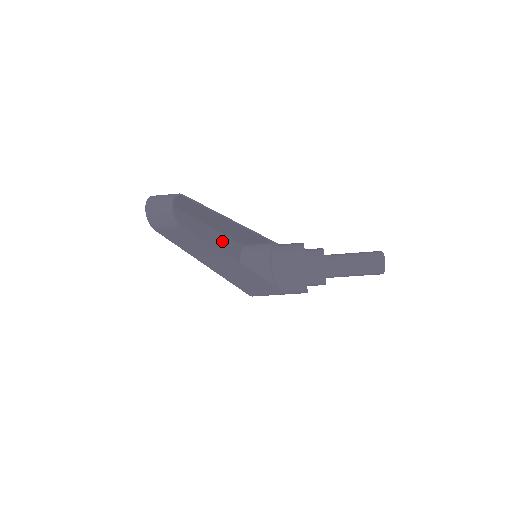
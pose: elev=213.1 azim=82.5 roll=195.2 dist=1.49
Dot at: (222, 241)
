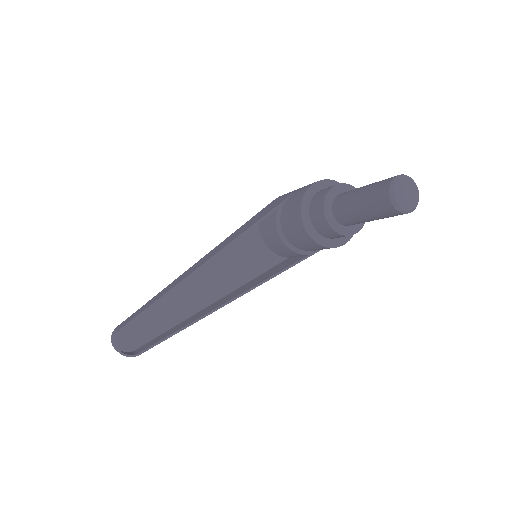
Dot at: (220, 258)
